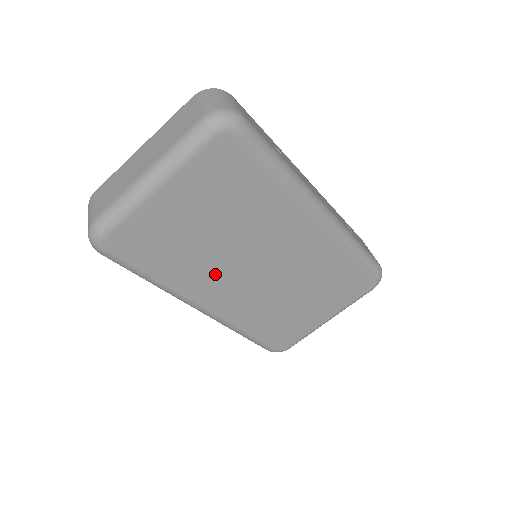
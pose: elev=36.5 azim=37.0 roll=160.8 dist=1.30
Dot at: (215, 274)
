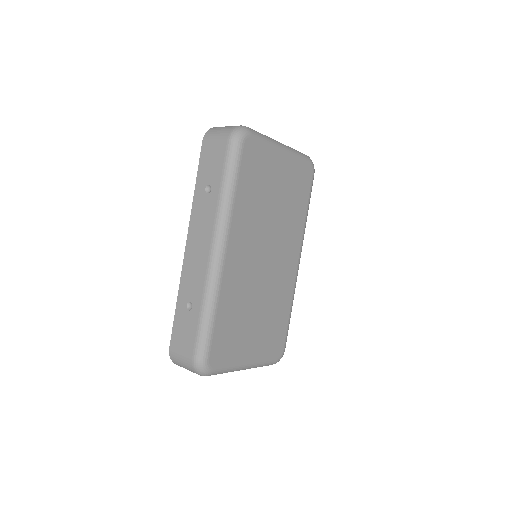
Dot at: (252, 231)
